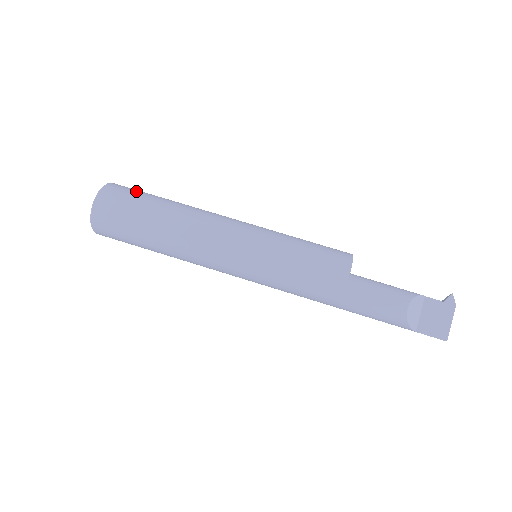
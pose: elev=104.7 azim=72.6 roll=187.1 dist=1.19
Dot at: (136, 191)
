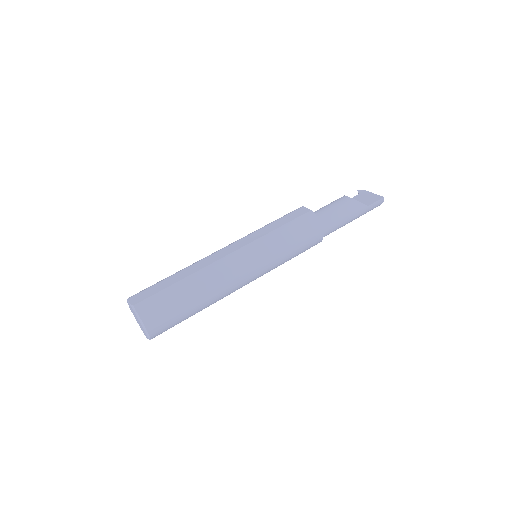
Dot at: occluded
